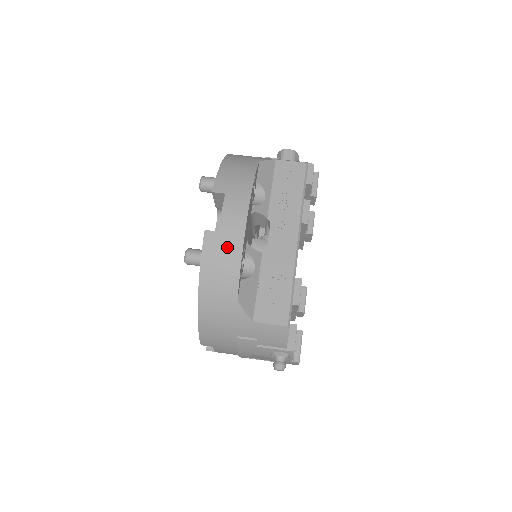
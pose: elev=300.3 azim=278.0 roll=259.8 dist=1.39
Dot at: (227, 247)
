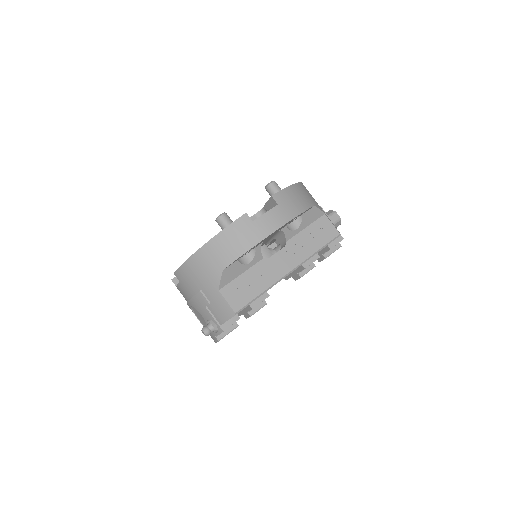
Dot at: (249, 235)
